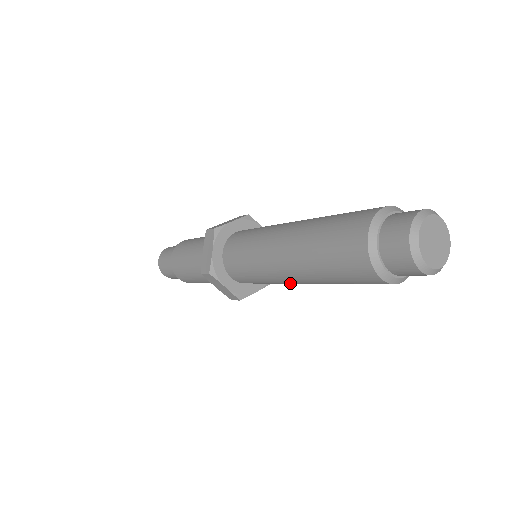
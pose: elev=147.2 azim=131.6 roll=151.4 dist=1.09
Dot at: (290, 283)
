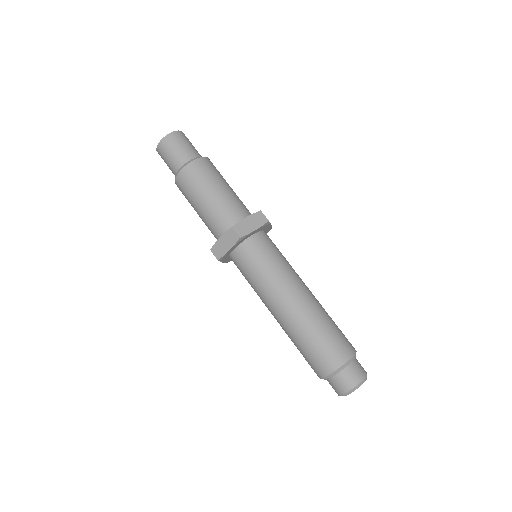
Dot at: occluded
